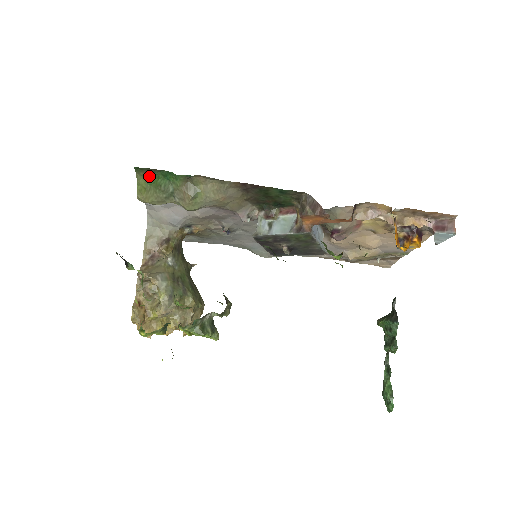
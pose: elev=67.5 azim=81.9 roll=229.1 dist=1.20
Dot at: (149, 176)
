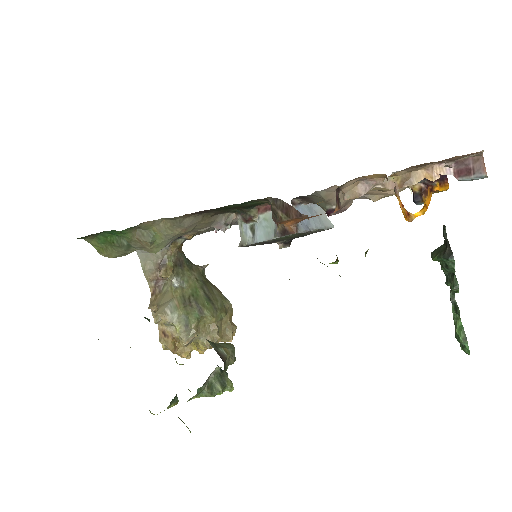
Dot at: (97, 237)
